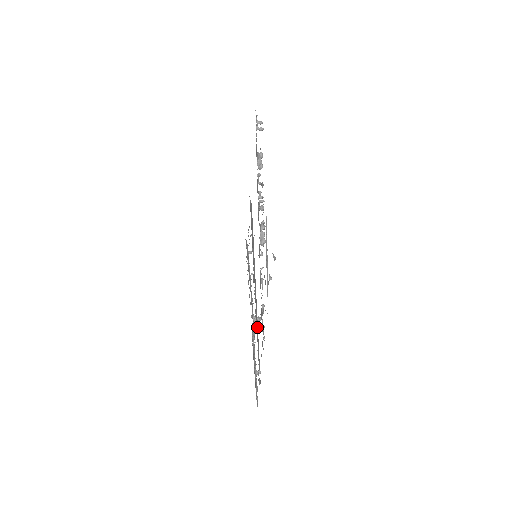
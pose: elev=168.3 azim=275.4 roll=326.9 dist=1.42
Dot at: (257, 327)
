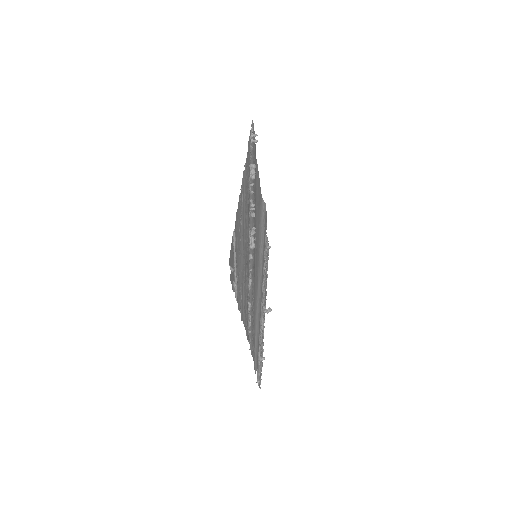
Dot at: (257, 319)
